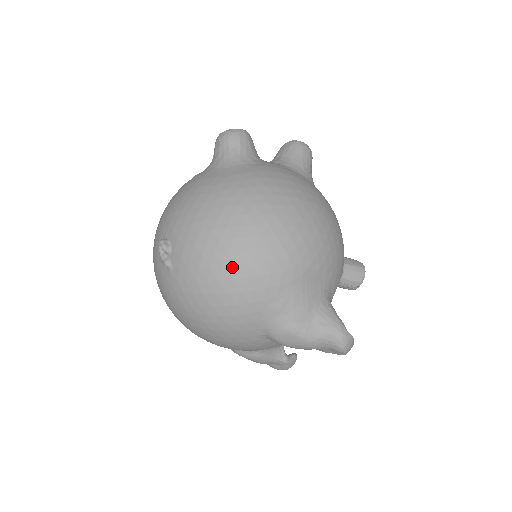
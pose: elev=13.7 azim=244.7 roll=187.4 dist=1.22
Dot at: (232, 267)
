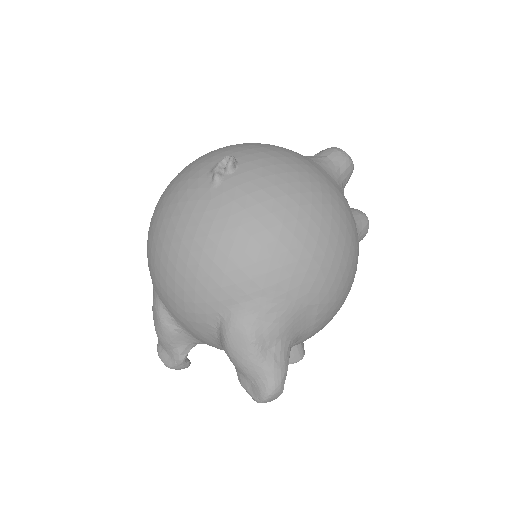
Dot at: (273, 237)
